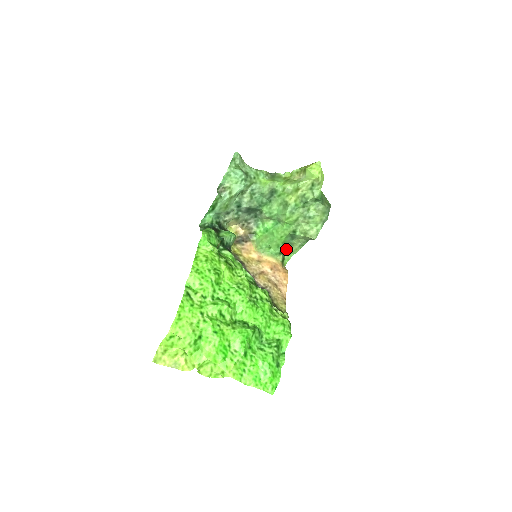
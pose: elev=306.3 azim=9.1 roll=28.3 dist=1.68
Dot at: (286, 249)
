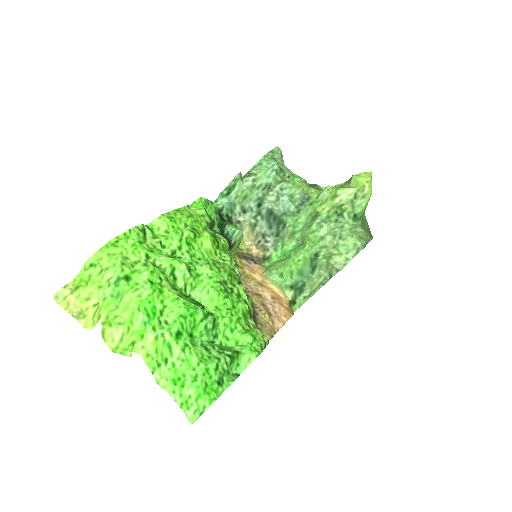
Dot at: (301, 289)
